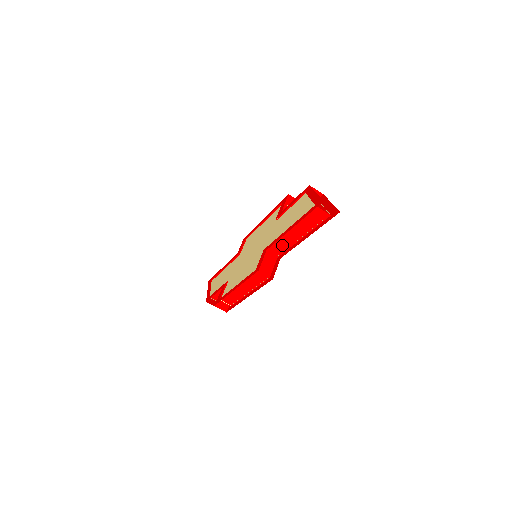
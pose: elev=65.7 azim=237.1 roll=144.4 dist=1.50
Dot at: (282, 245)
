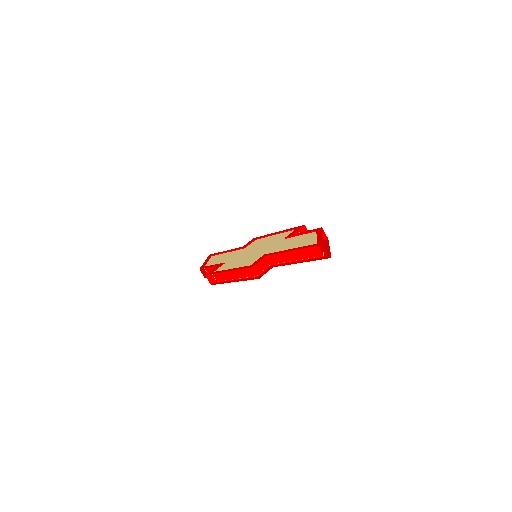
Dot at: (279, 258)
